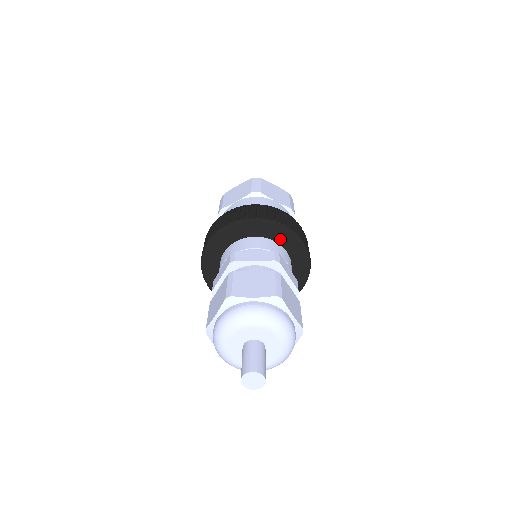
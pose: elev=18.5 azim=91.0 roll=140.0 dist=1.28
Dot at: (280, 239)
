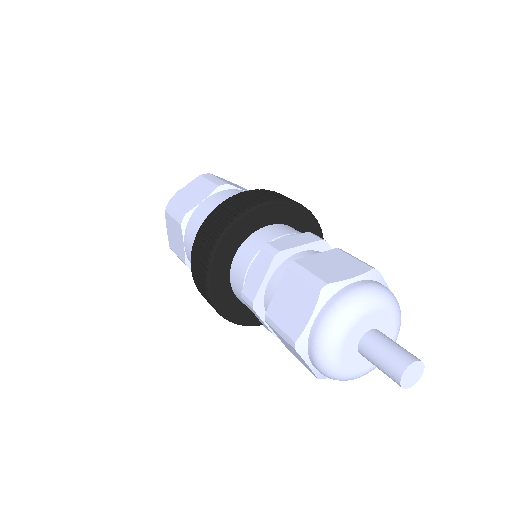
Dot at: (295, 222)
